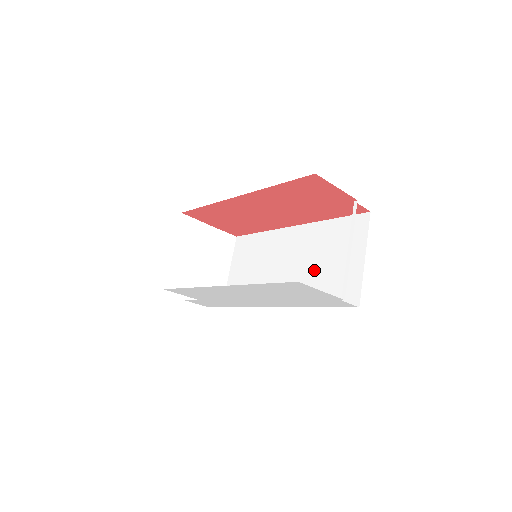
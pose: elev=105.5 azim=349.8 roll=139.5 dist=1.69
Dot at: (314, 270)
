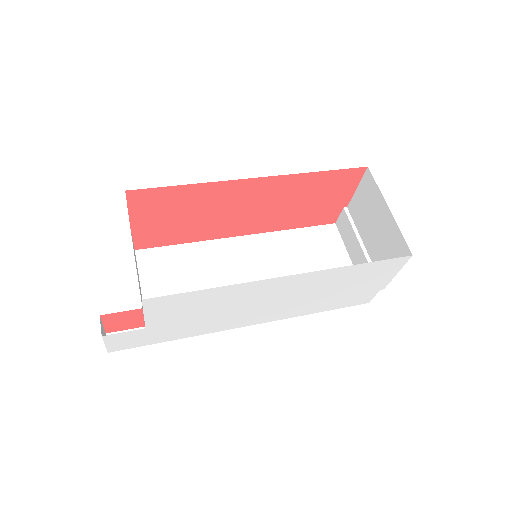
Dot at: occluded
